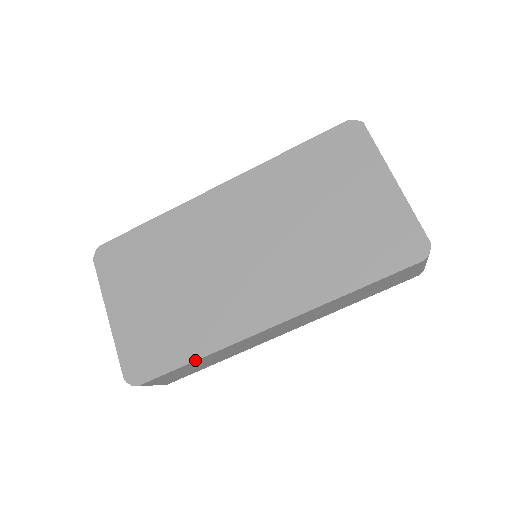
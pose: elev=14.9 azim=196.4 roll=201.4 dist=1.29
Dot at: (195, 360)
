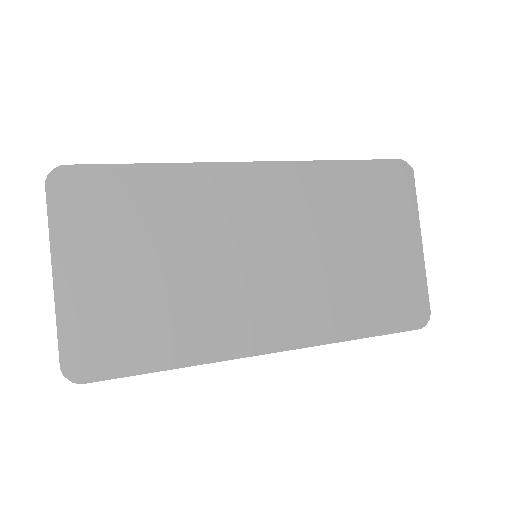
Dot at: (172, 368)
